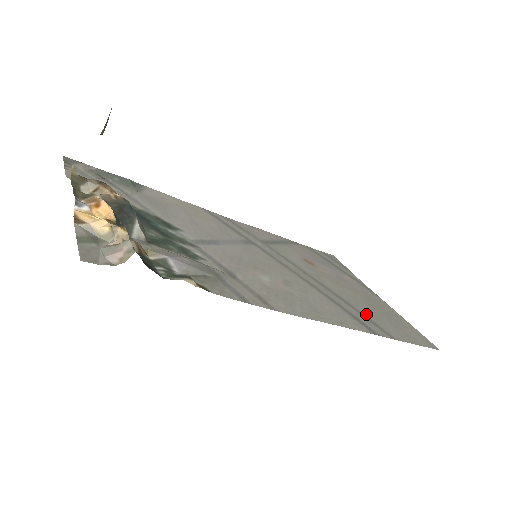
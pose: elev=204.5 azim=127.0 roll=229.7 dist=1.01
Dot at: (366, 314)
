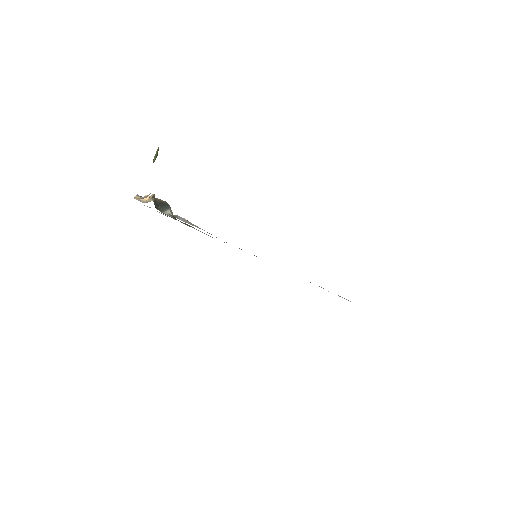
Dot at: occluded
